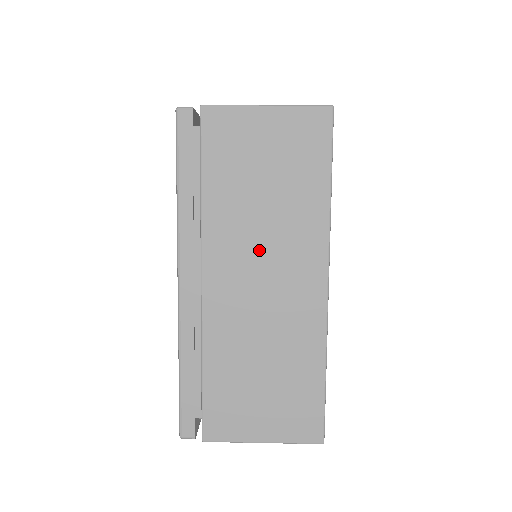
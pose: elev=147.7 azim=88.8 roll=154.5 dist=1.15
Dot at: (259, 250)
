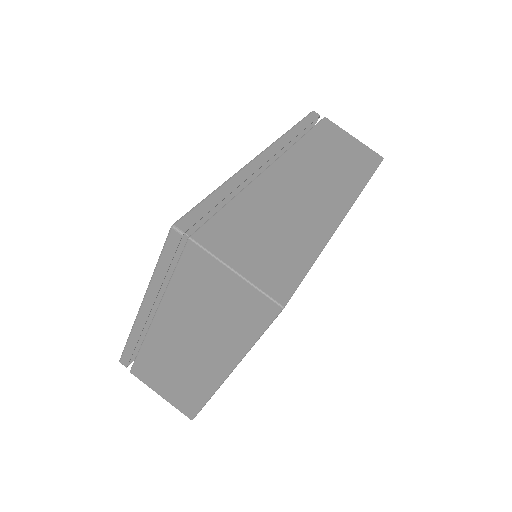
Dot at: (194, 333)
